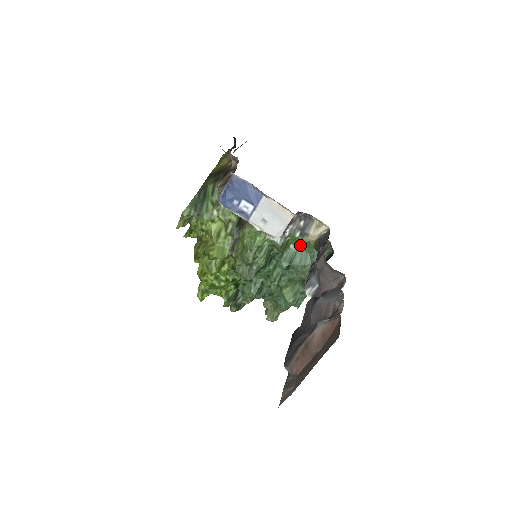
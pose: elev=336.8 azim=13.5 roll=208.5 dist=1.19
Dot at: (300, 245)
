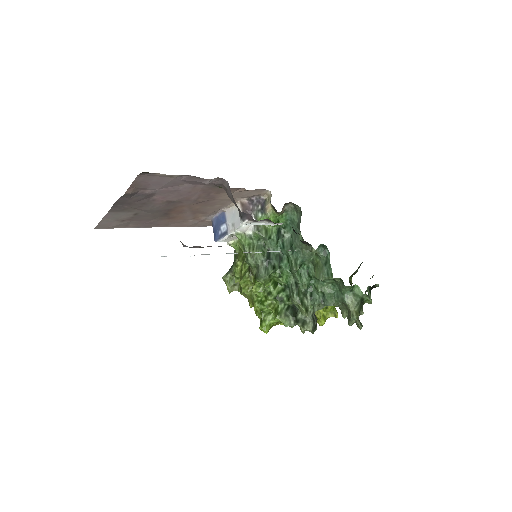
Dot at: (290, 229)
